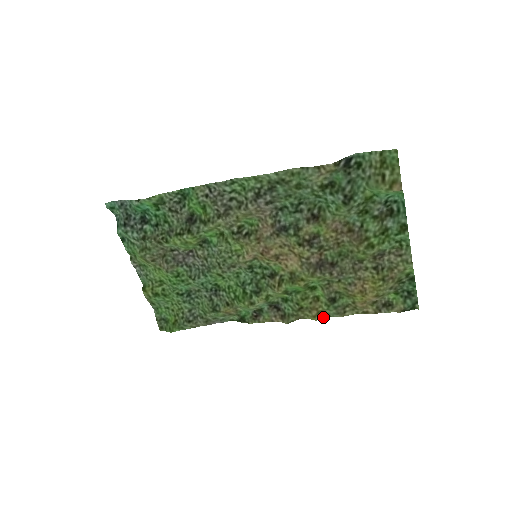
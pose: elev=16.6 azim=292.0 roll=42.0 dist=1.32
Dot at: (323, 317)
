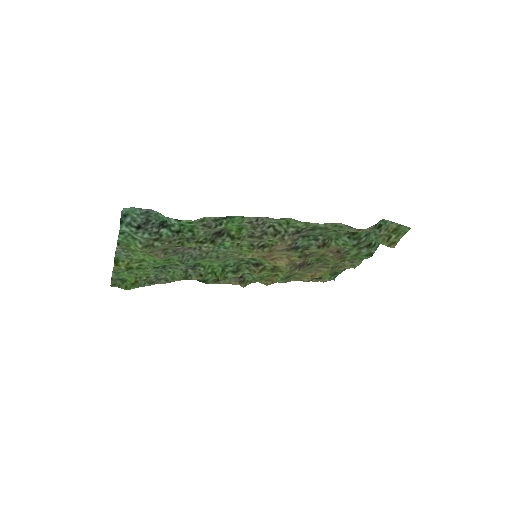
Dot at: (273, 283)
